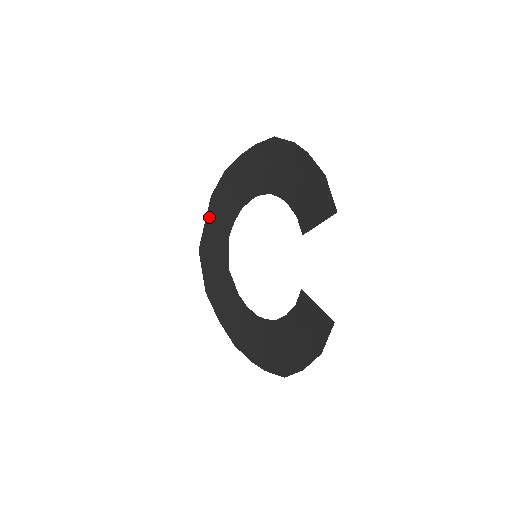
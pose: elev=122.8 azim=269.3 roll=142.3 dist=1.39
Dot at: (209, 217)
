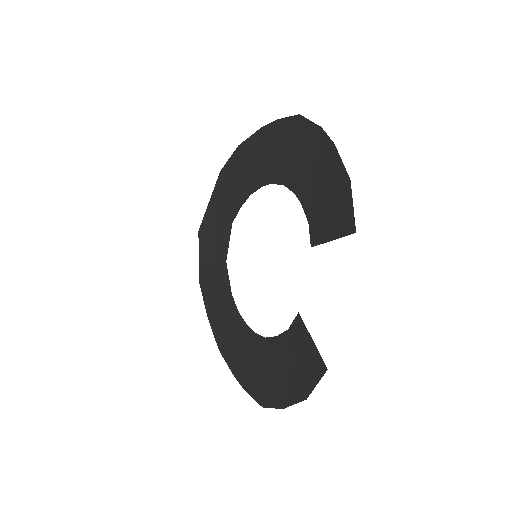
Dot at: (215, 196)
